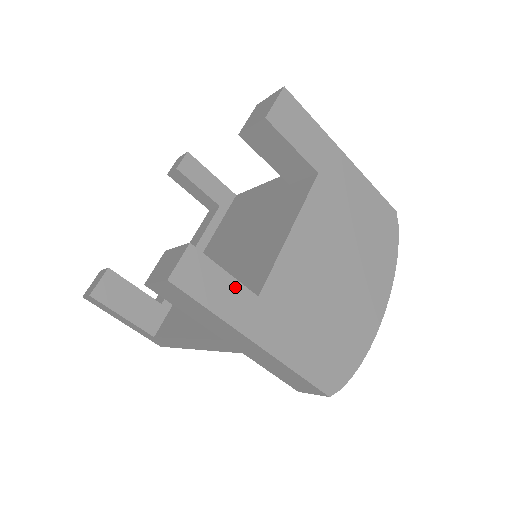
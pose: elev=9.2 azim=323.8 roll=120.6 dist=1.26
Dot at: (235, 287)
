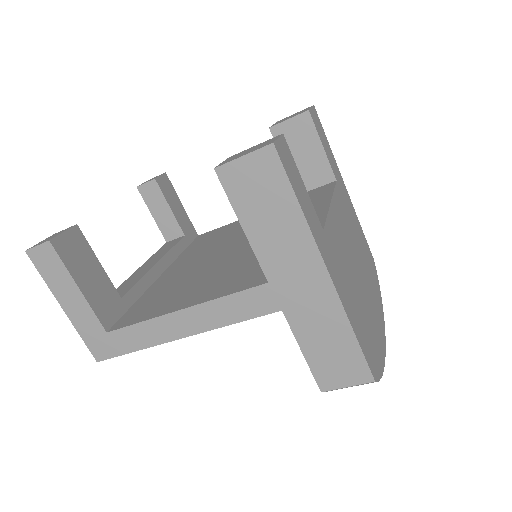
Dot at: (310, 204)
